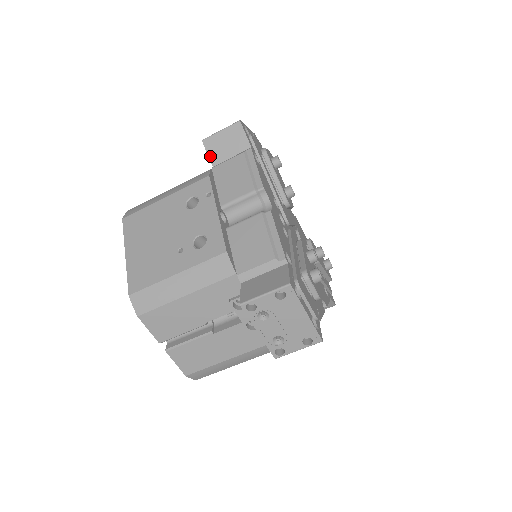
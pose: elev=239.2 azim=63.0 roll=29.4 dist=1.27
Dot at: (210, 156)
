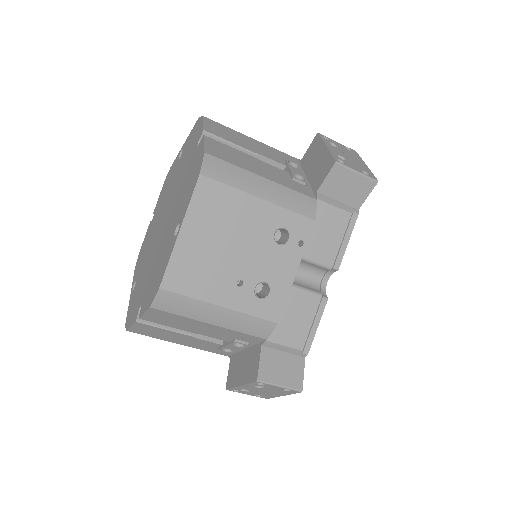
Dot at: (325, 182)
